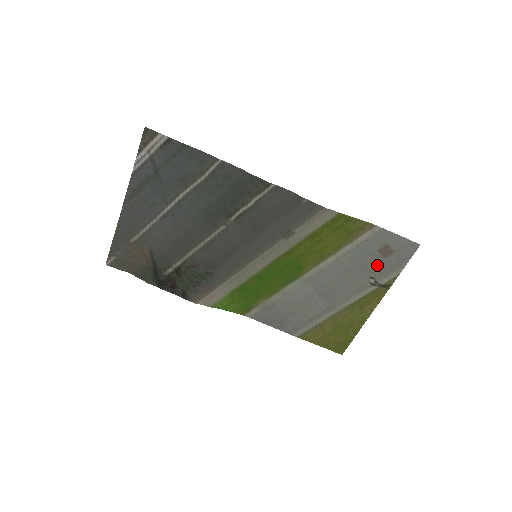
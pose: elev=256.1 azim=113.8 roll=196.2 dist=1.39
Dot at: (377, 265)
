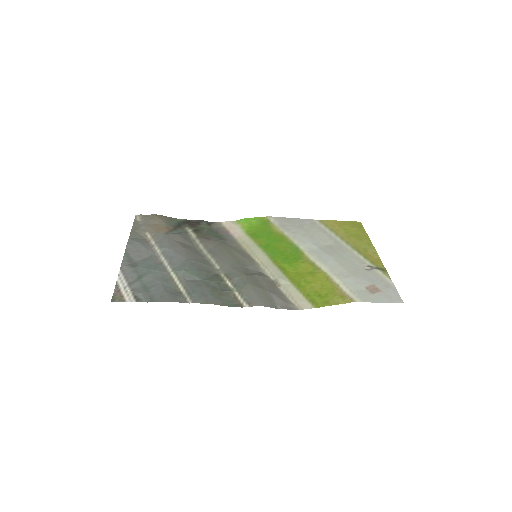
Dot at: (369, 278)
